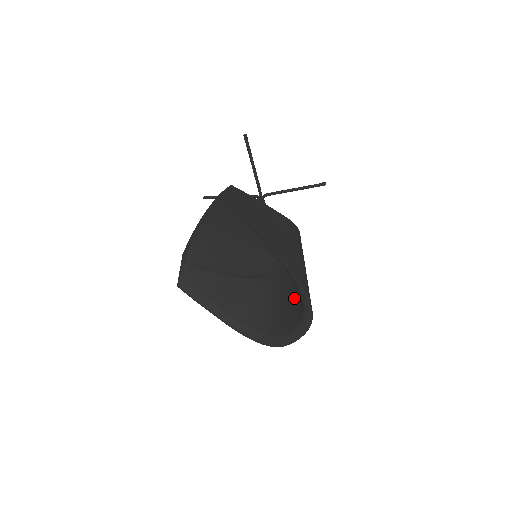
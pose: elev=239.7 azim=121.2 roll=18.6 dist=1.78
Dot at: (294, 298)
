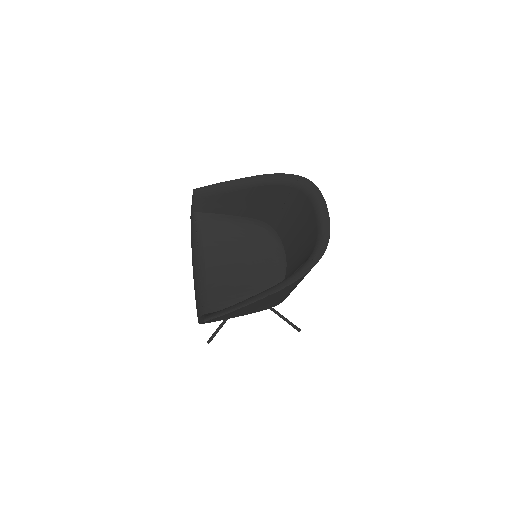
Dot at: (300, 217)
